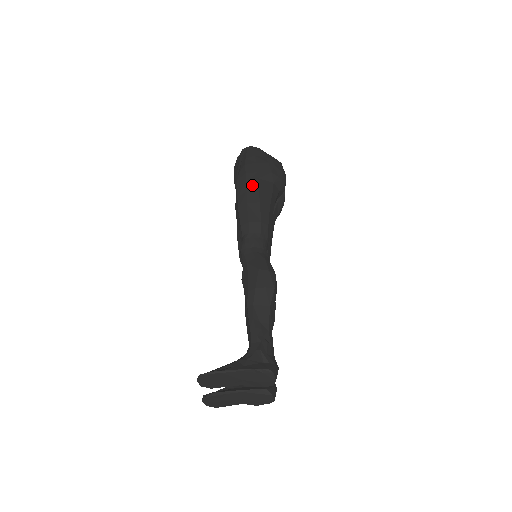
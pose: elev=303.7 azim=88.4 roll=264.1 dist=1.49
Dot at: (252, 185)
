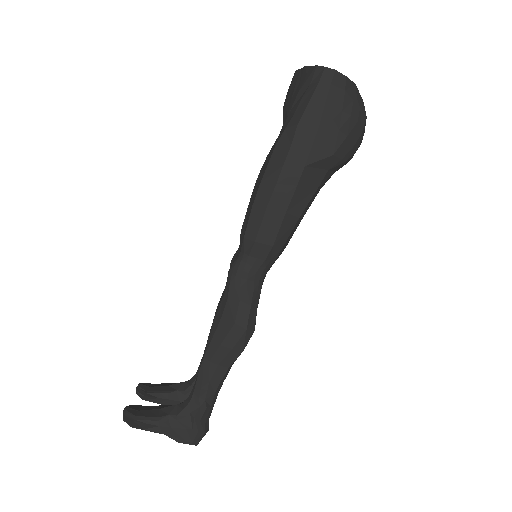
Dot at: (289, 176)
